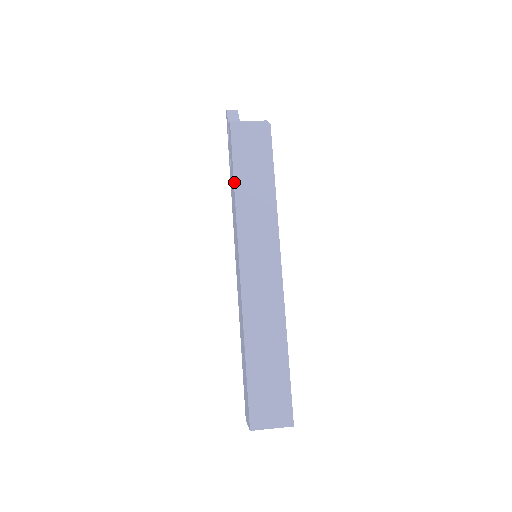
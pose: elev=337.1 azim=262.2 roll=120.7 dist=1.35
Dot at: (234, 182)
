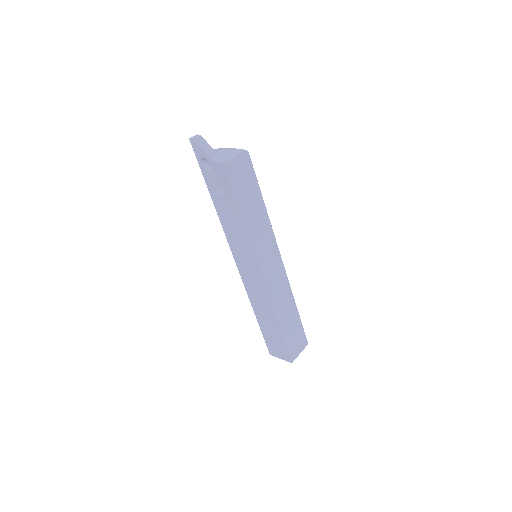
Dot at: (241, 215)
